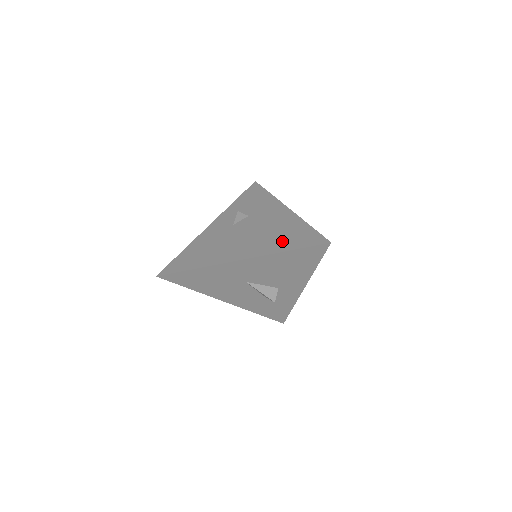
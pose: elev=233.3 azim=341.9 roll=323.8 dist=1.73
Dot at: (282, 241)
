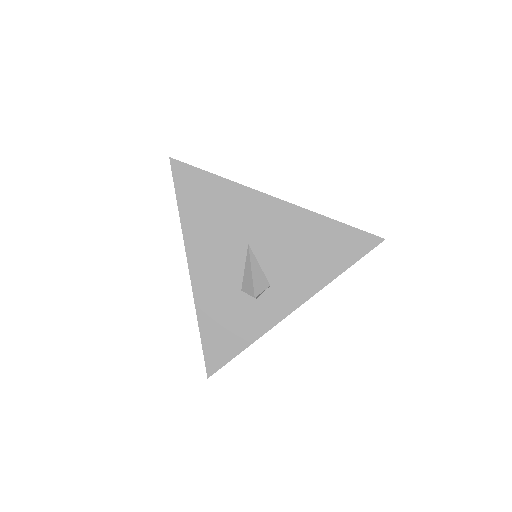
Dot at: occluded
